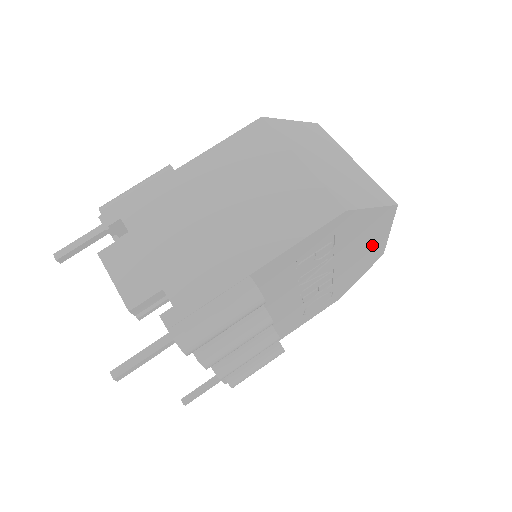
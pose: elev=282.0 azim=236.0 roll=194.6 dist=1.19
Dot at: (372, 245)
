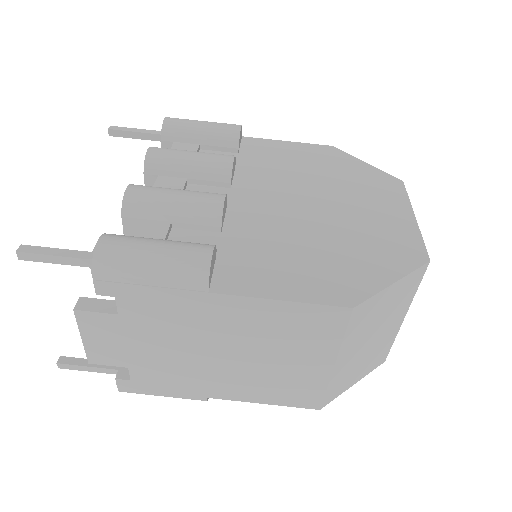
Dot at: occluded
